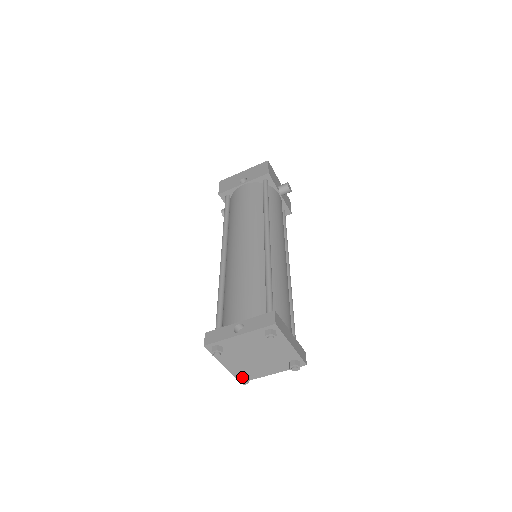
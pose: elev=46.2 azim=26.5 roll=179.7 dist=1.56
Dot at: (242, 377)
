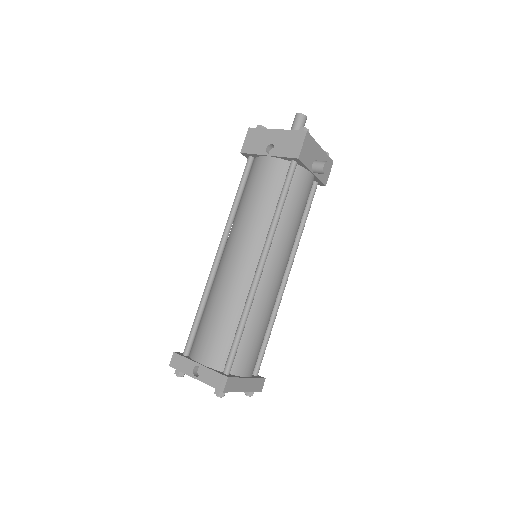
Dot at: occluded
